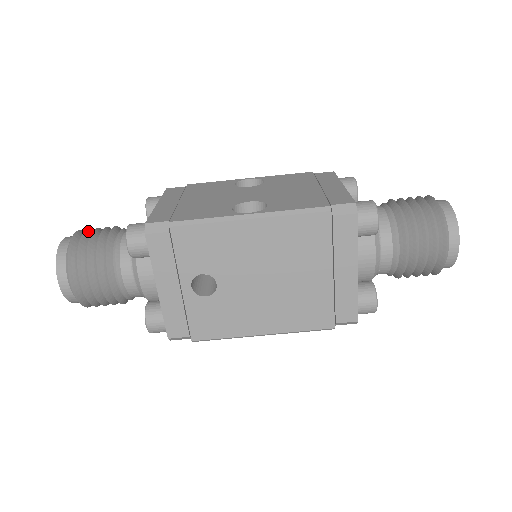
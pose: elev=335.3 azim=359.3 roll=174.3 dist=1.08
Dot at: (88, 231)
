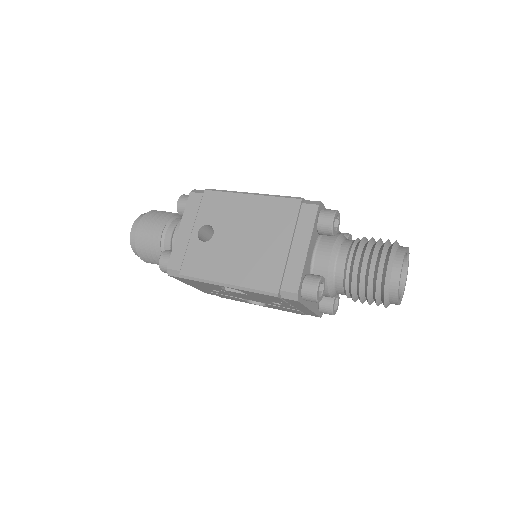
Dot at: occluded
